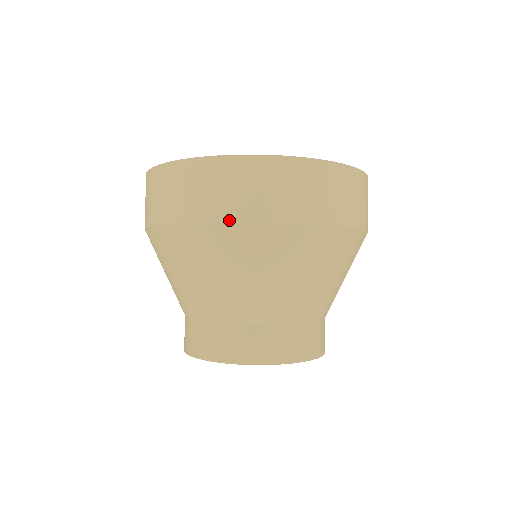
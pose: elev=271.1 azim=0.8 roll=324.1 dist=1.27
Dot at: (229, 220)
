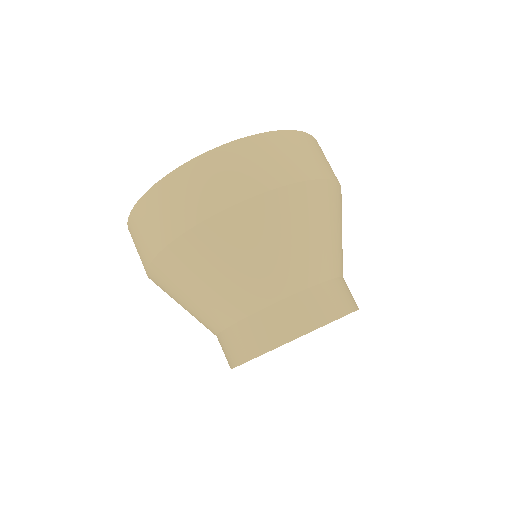
Dot at: (167, 242)
